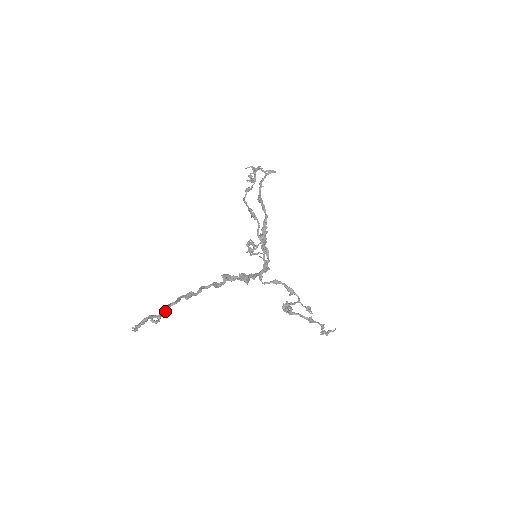
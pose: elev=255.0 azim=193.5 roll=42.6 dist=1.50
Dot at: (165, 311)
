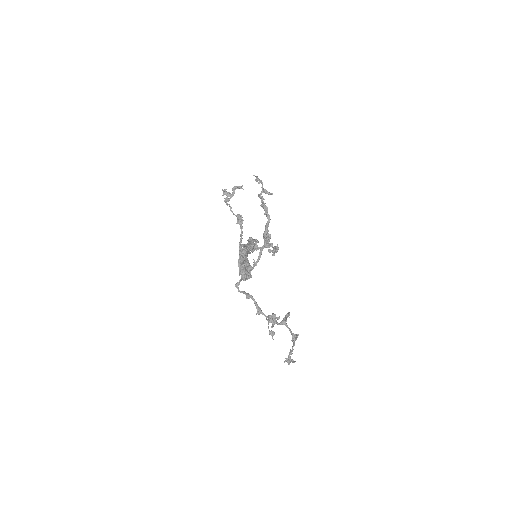
Dot at: occluded
